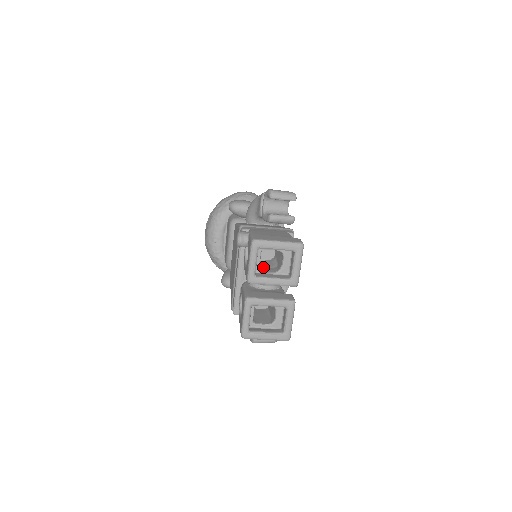
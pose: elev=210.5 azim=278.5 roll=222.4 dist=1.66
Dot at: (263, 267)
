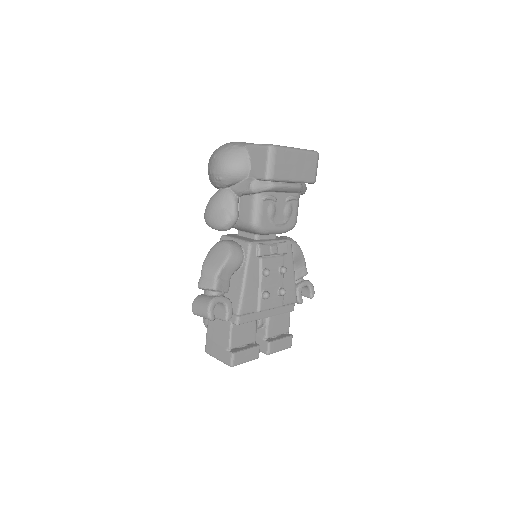
Dot at: occluded
